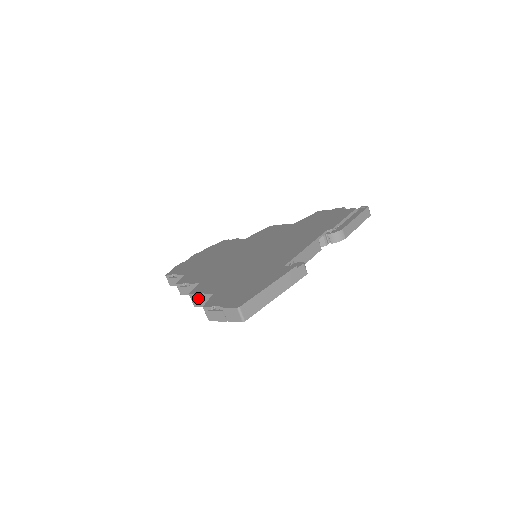
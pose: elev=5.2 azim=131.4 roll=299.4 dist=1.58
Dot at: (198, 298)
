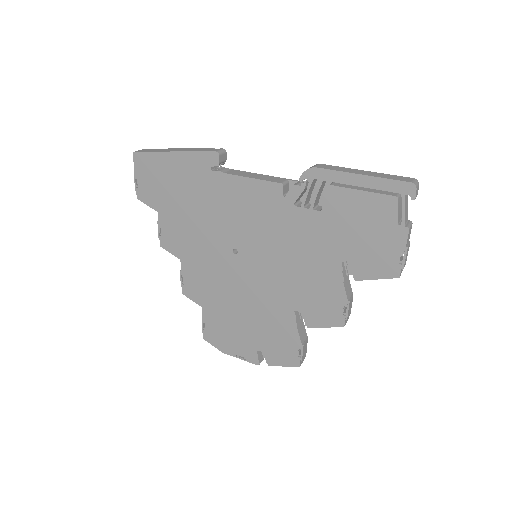
Dot at: occluded
